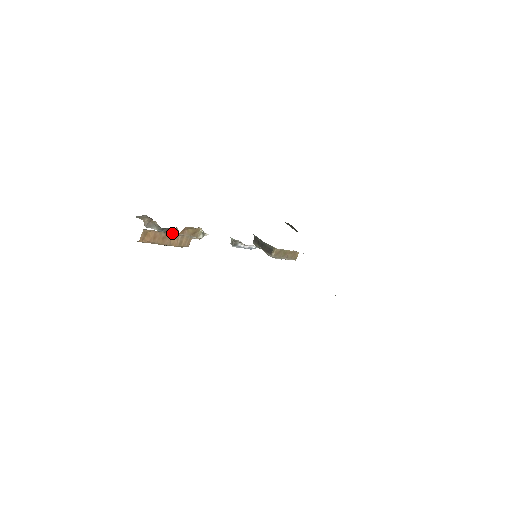
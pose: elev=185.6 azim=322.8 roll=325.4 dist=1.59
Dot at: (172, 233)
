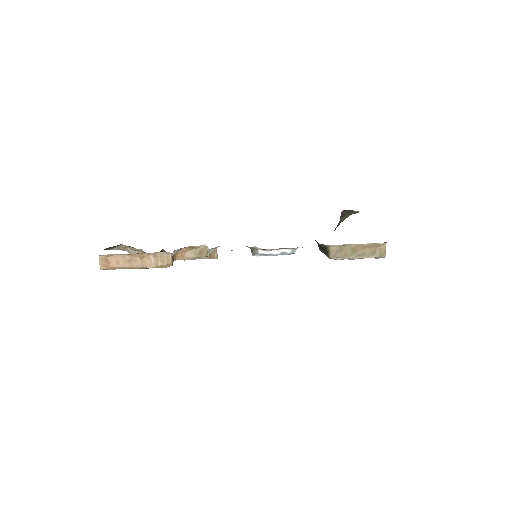
Dot at: (139, 254)
